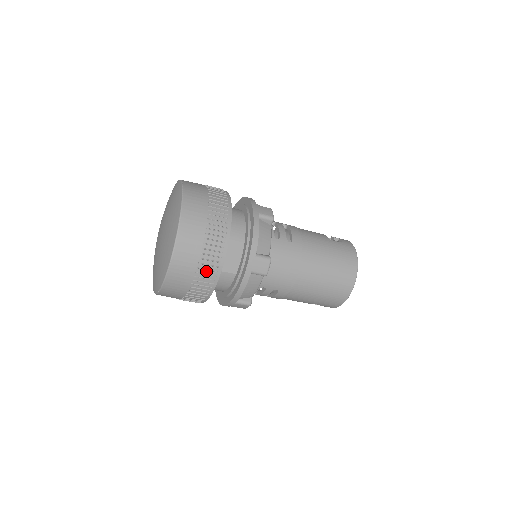
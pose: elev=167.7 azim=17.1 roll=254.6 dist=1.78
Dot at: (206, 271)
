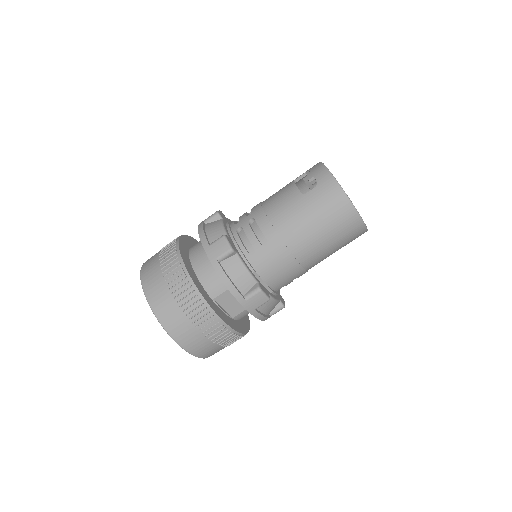
Dot at: (222, 338)
